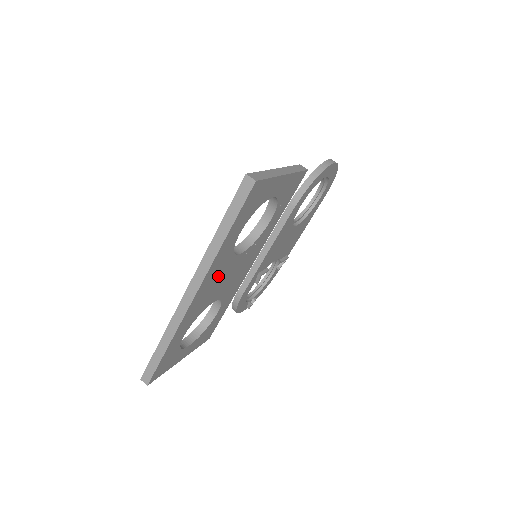
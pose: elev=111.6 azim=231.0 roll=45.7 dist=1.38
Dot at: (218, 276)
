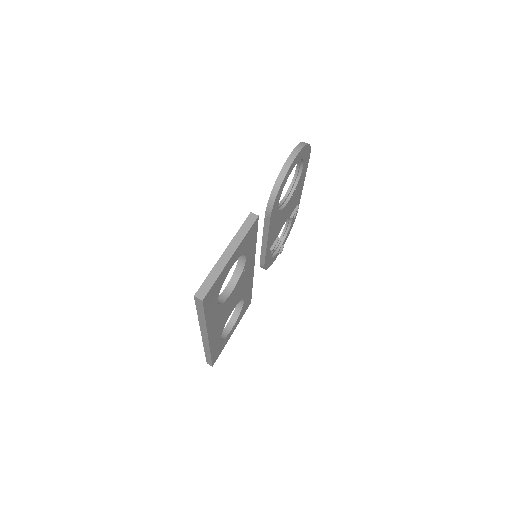
Dot at: (221, 315)
